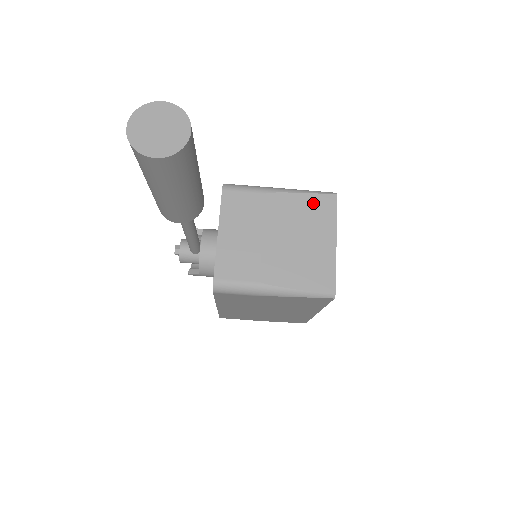
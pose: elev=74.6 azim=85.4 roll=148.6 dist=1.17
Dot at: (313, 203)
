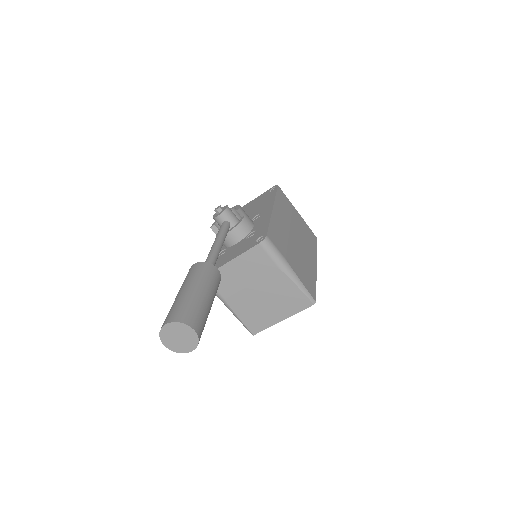
Dot at: (296, 296)
